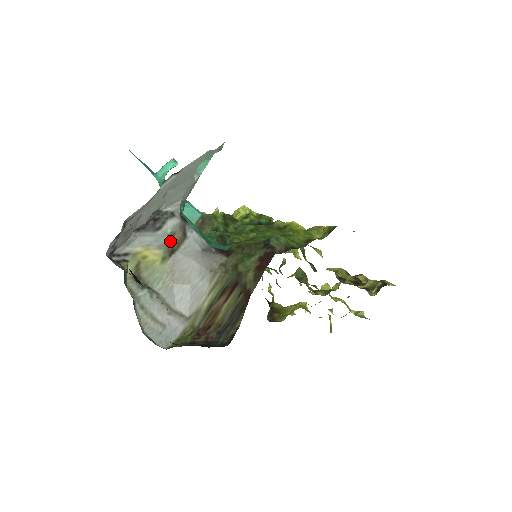
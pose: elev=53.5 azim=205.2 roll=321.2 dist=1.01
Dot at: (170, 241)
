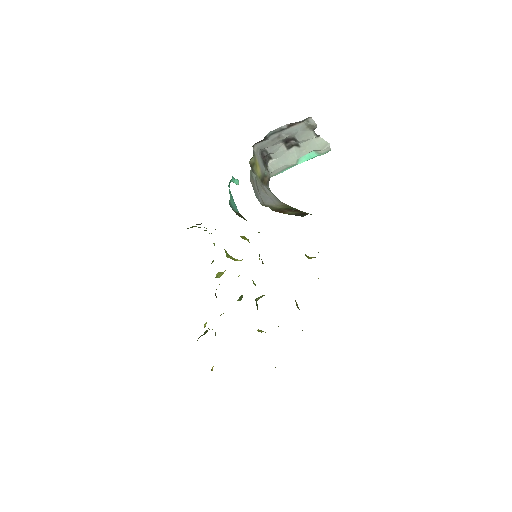
Dot at: (264, 176)
